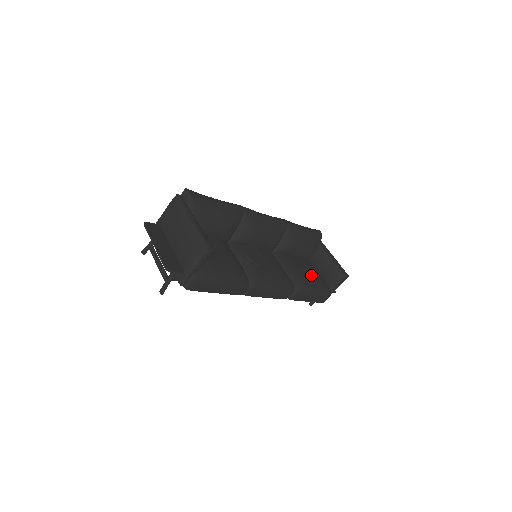
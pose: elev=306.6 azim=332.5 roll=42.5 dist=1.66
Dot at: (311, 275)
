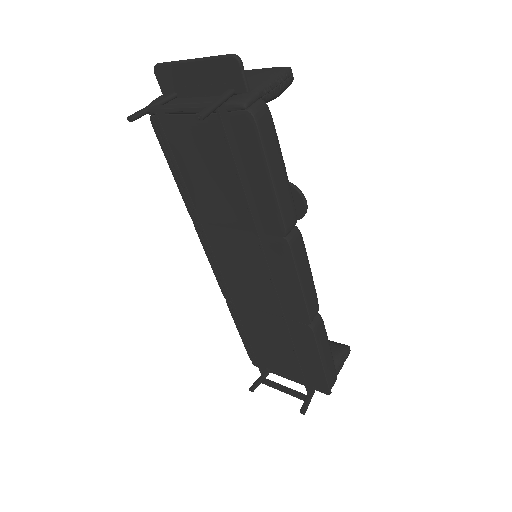
Dot at: occluded
